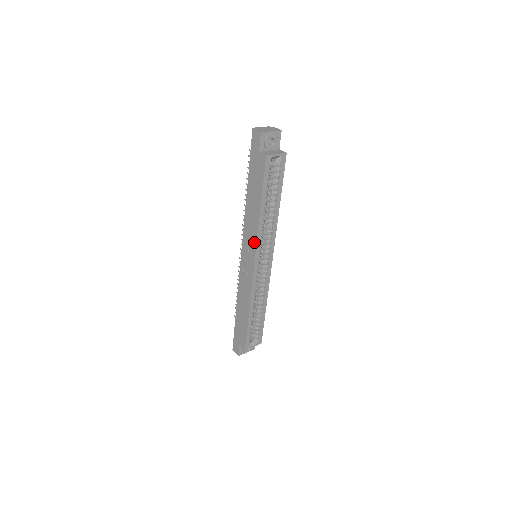
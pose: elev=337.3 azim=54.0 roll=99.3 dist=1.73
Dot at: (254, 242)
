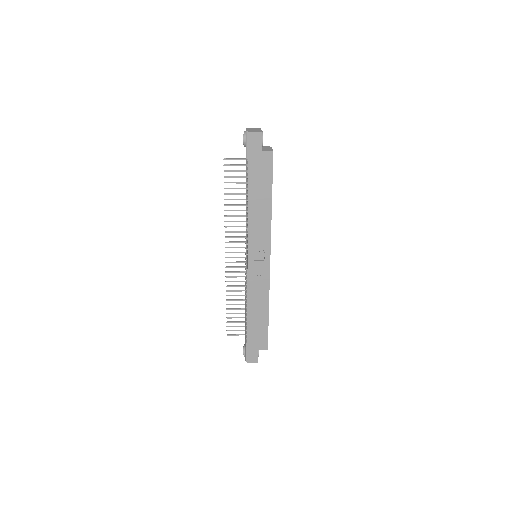
Dot at: (267, 239)
